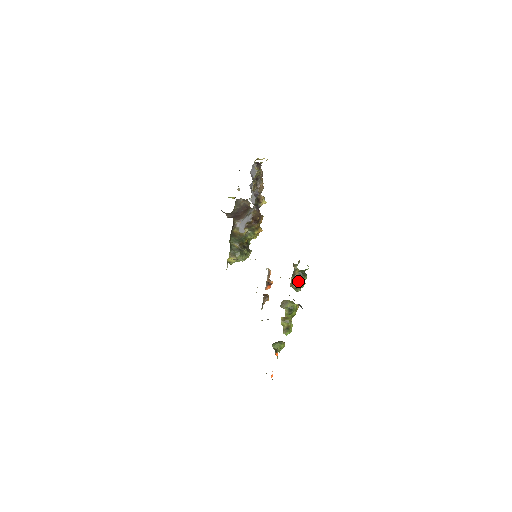
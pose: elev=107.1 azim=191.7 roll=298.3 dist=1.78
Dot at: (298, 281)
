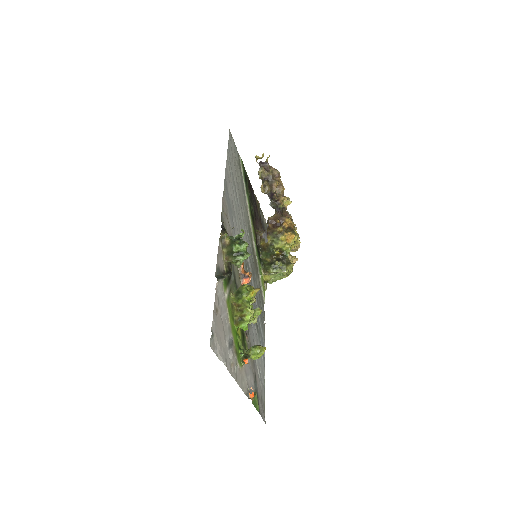
Dot at: (231, 251)
